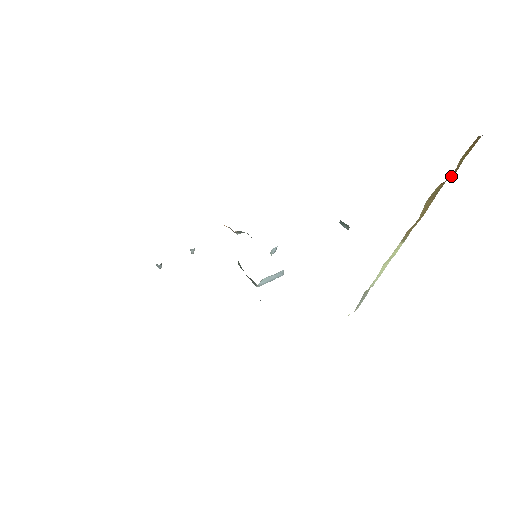
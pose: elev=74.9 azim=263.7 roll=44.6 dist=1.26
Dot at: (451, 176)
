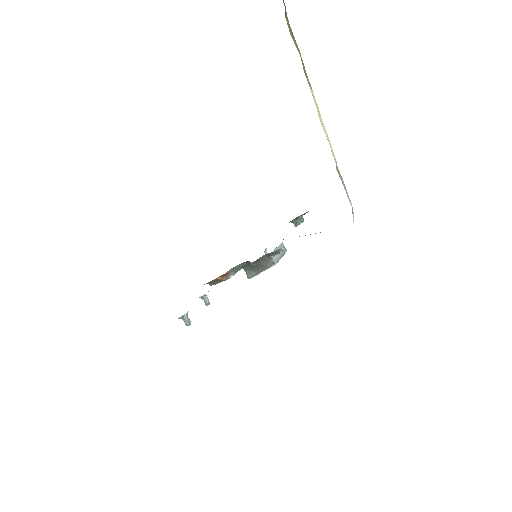
Dot at: (285, 8)
